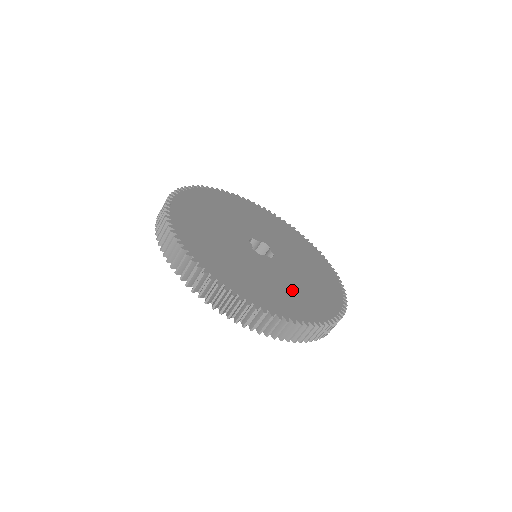
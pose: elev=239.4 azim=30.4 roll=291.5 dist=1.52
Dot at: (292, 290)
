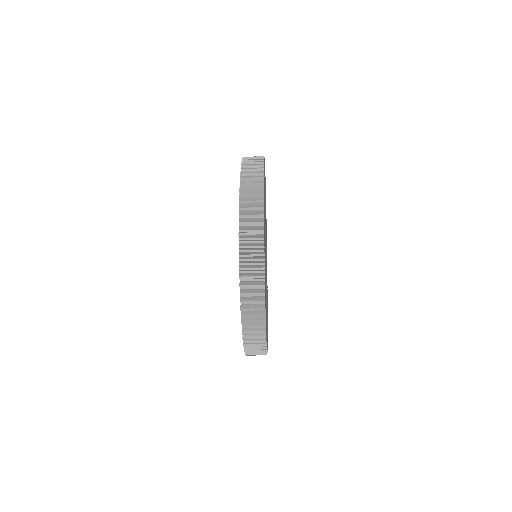
Dot at: occluded
